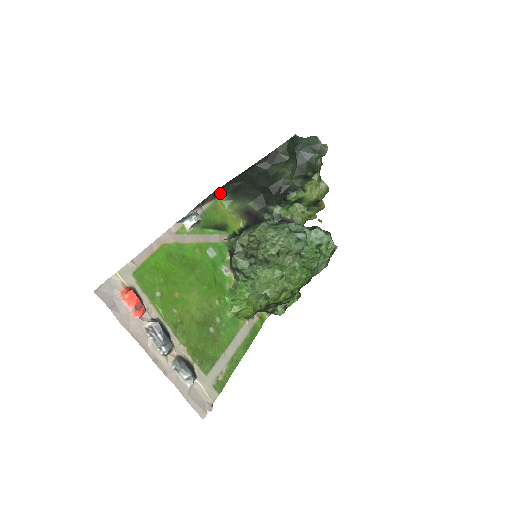
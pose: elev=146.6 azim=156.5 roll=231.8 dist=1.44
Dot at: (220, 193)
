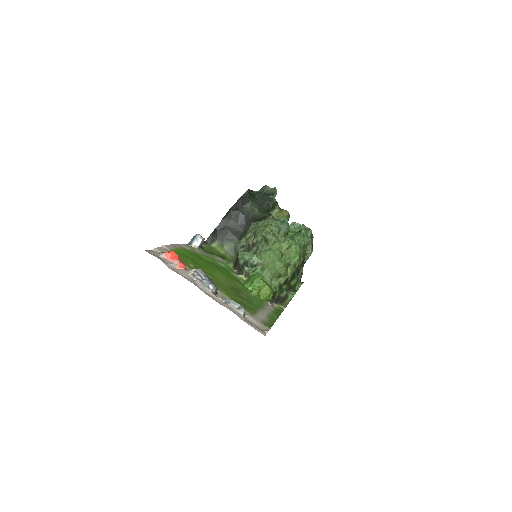
Dot at: (211, 240)
